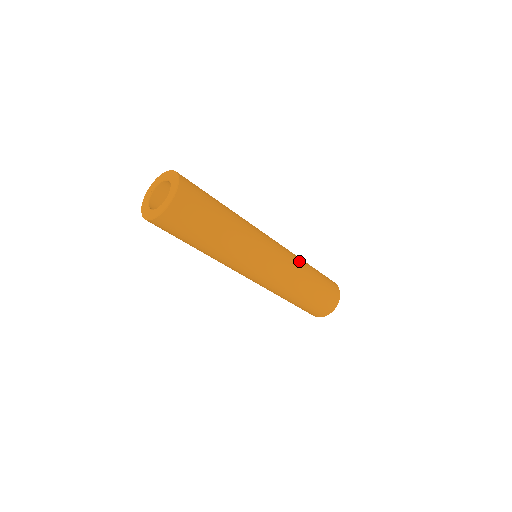
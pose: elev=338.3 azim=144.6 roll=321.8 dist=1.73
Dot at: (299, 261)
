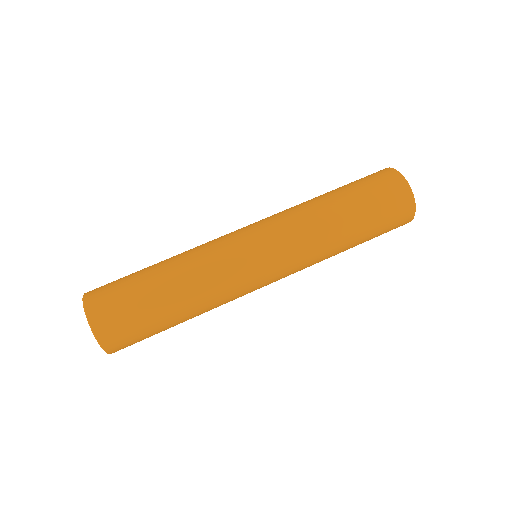
Dot at: (313, 226)
